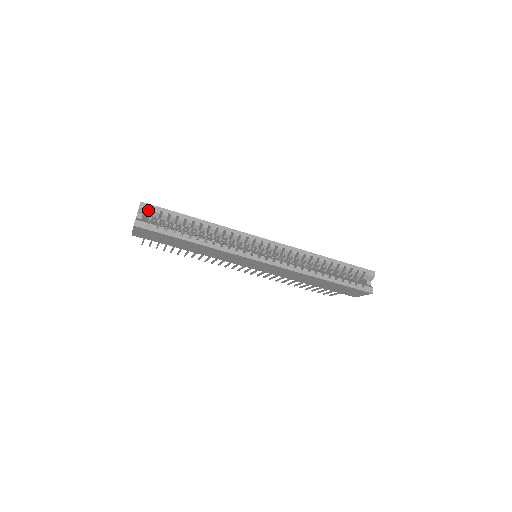
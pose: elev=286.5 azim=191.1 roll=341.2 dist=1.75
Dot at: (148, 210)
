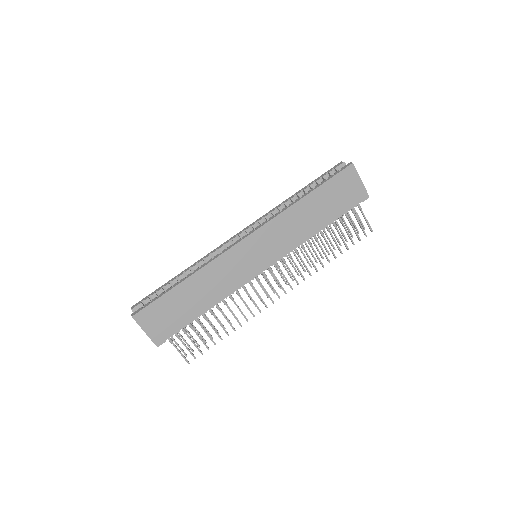
Dot at: (139, 304)
